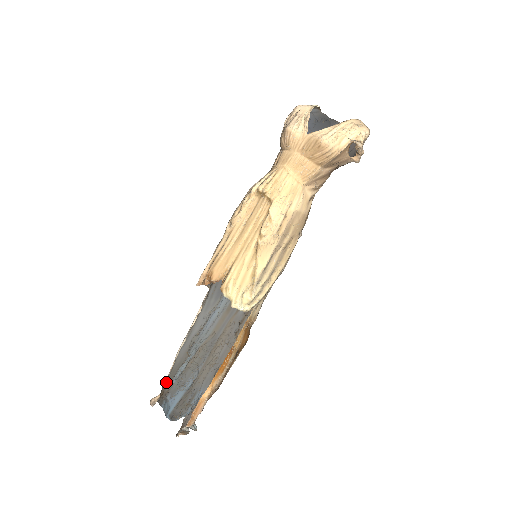
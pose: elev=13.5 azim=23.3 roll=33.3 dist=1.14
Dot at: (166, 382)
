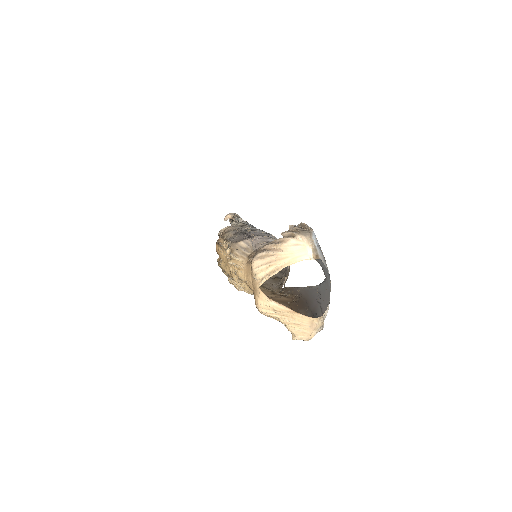
Dot at: occluded
